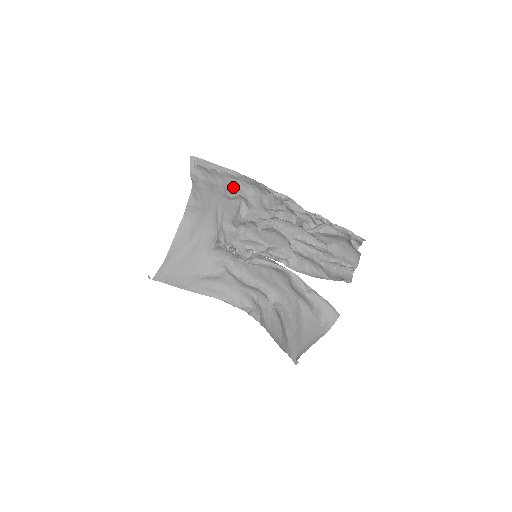
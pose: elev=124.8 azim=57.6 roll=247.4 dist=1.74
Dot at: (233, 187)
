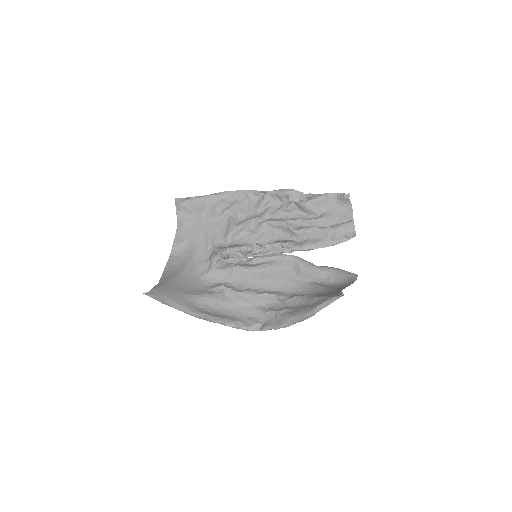
Dot at: (220, 206)
